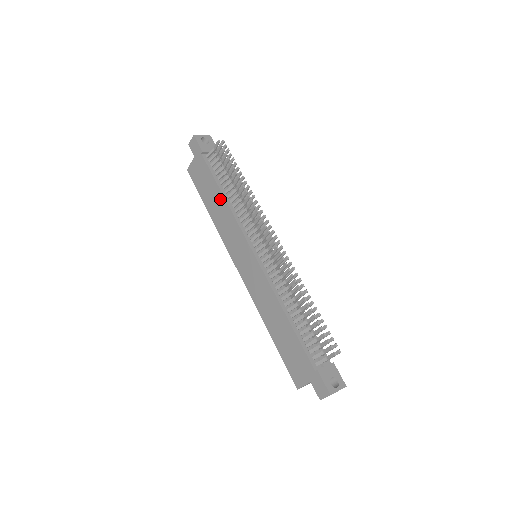
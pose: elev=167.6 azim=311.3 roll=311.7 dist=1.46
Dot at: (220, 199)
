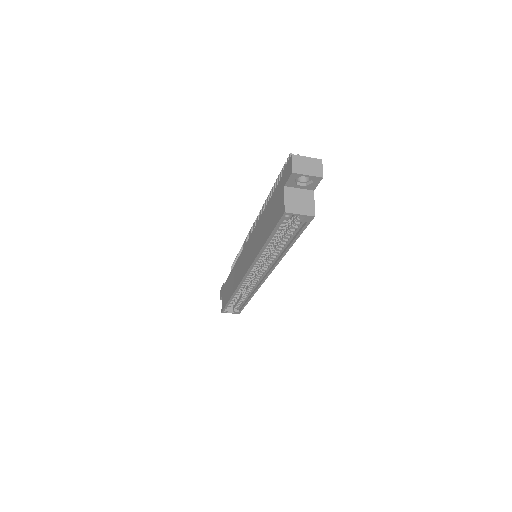
Dot at: (231, 275)
